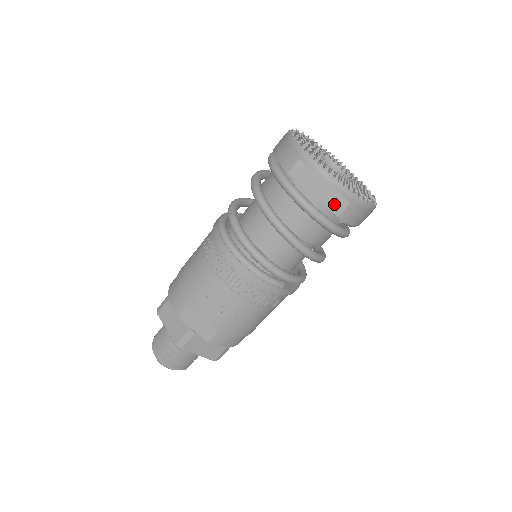
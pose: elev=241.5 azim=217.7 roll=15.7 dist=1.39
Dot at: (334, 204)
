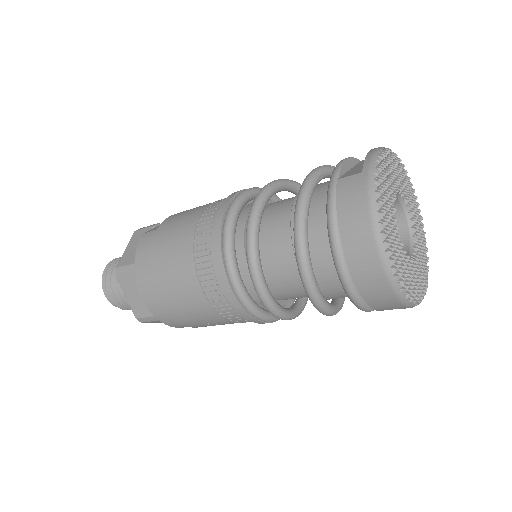
Dot at: occluded
